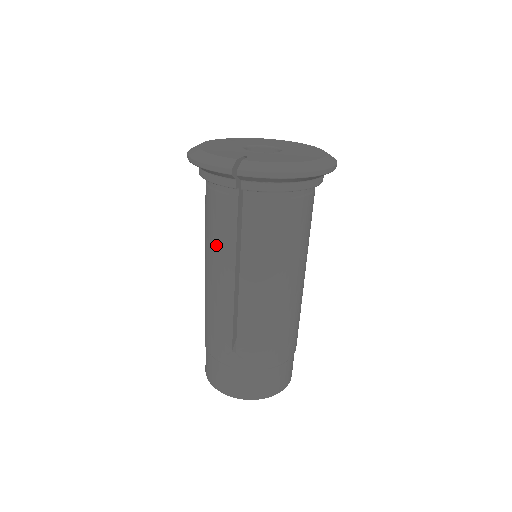
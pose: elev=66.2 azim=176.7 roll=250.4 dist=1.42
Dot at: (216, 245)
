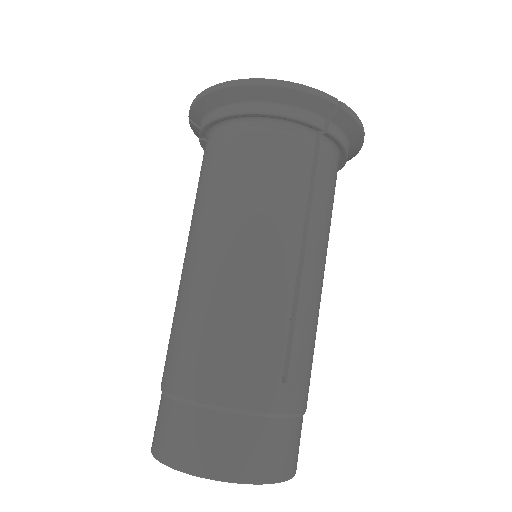
Dot at: (274, 205)
